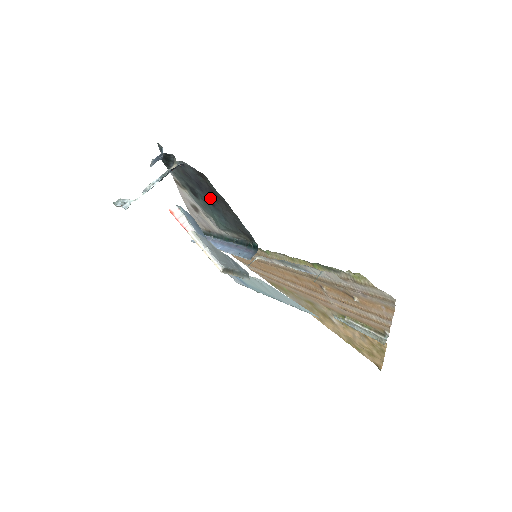
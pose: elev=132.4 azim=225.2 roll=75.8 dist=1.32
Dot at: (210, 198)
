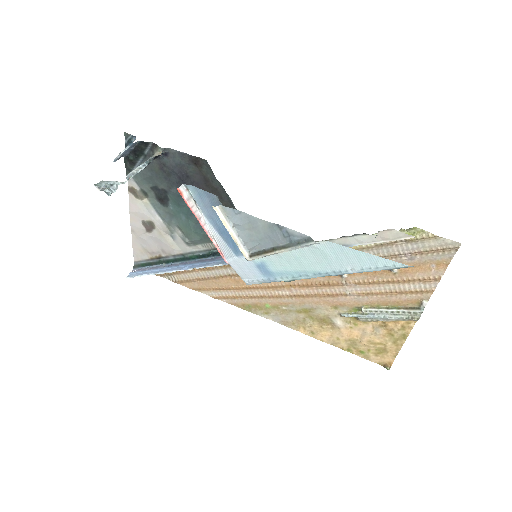
Dot at: occluded
